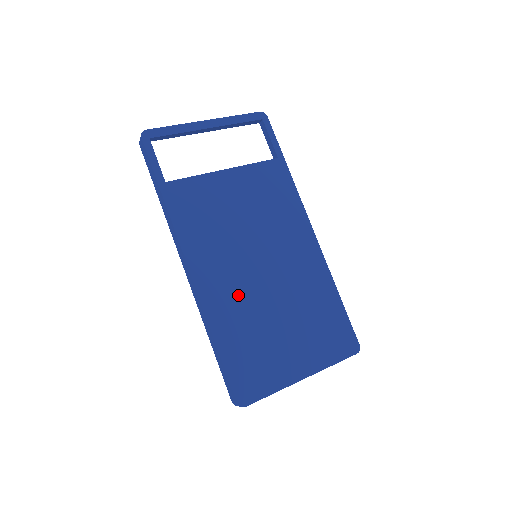
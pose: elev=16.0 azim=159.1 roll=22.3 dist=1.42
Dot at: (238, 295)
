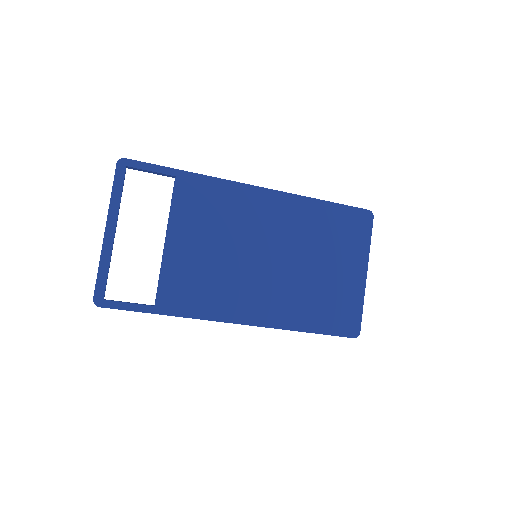
Dot at: (281, 293)
